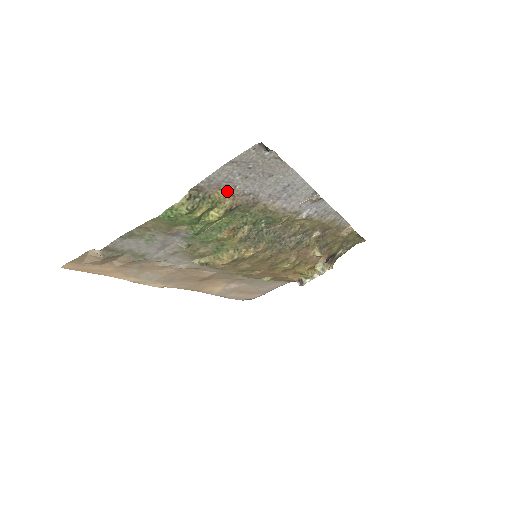
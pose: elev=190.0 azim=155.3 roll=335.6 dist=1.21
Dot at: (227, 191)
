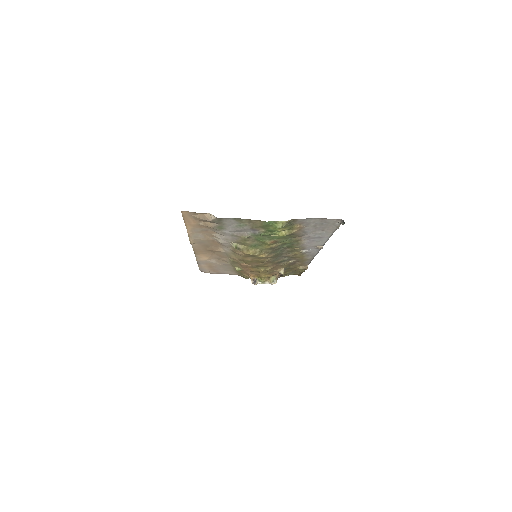
Dot at: (301, 227)
